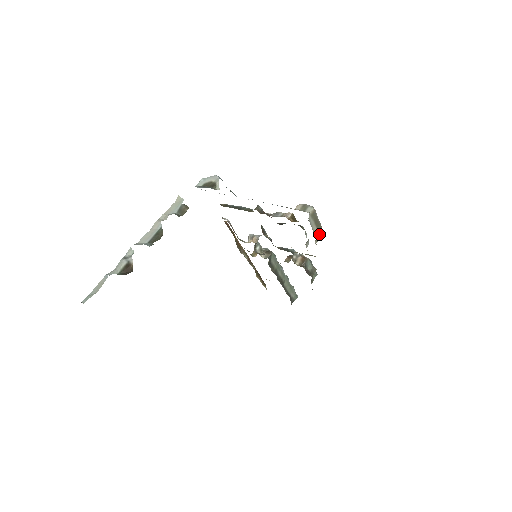
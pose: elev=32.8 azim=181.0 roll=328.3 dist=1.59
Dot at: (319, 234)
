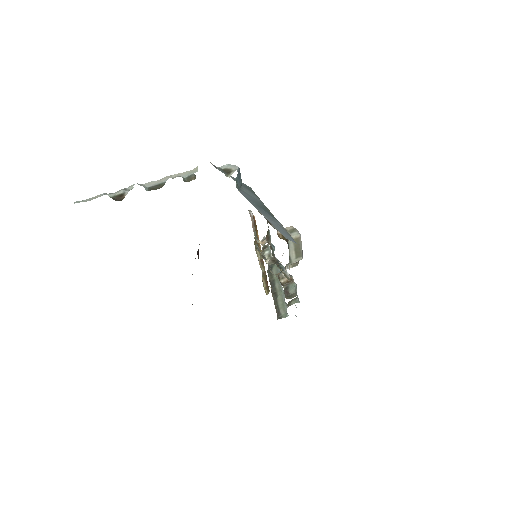
Dot at: (298, 262)
